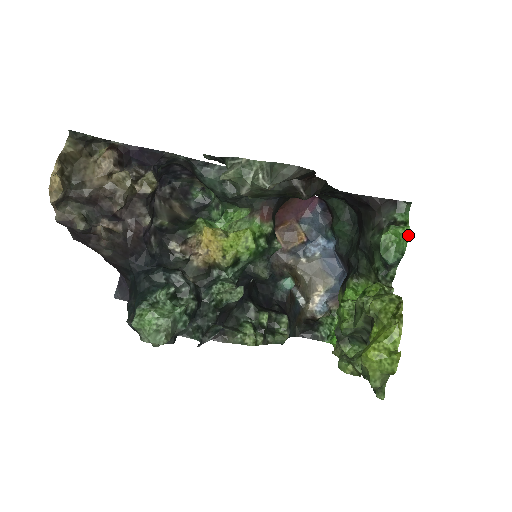
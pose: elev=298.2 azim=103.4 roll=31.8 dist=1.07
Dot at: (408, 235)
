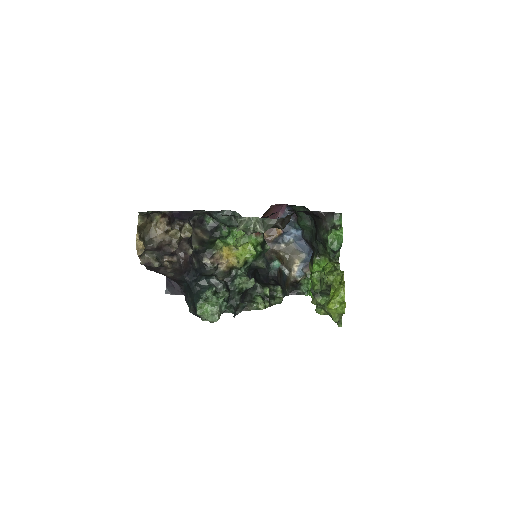
Dot at: (342, 235)
